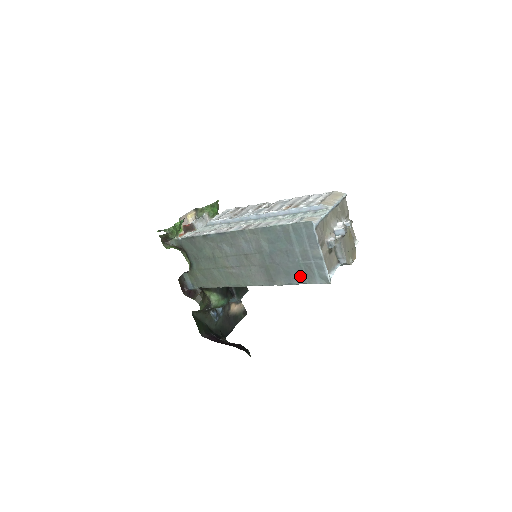
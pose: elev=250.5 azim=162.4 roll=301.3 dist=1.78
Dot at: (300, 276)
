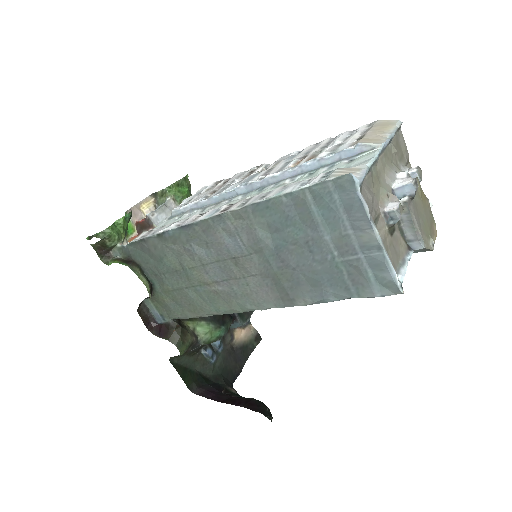
Dot at: (339, 286)
